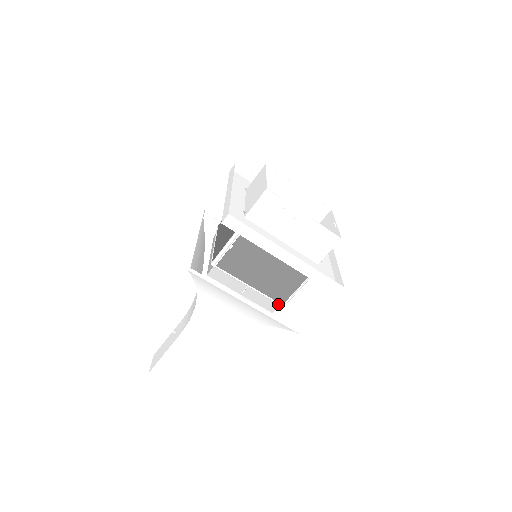
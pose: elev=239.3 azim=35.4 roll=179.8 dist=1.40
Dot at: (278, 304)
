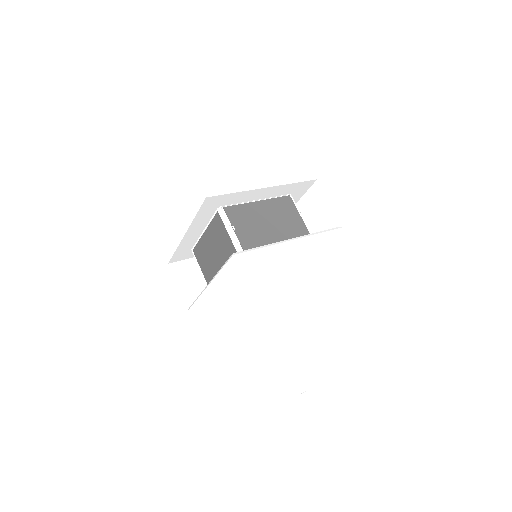
Dot at: occluded
